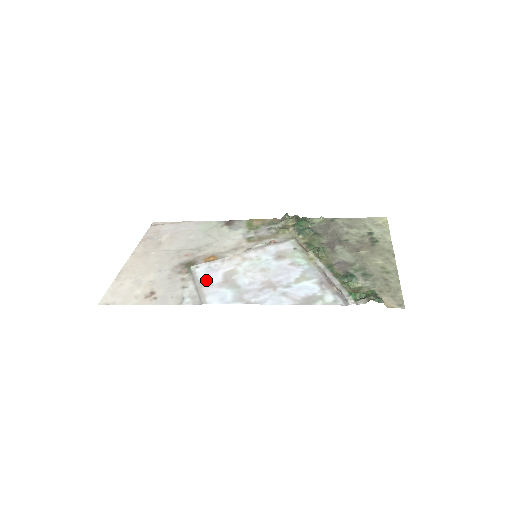
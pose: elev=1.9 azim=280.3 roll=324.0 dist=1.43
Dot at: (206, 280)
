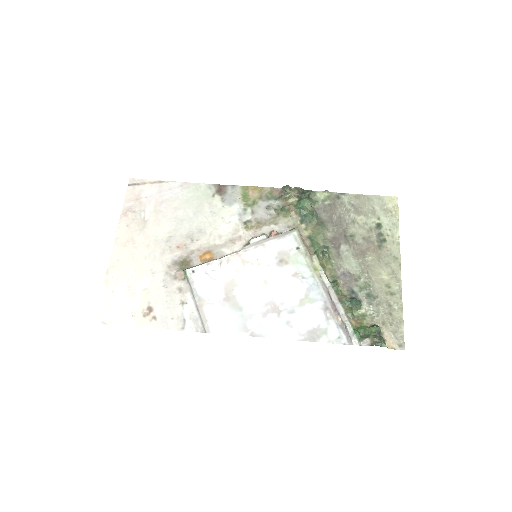
Dot at: (206, 295)
